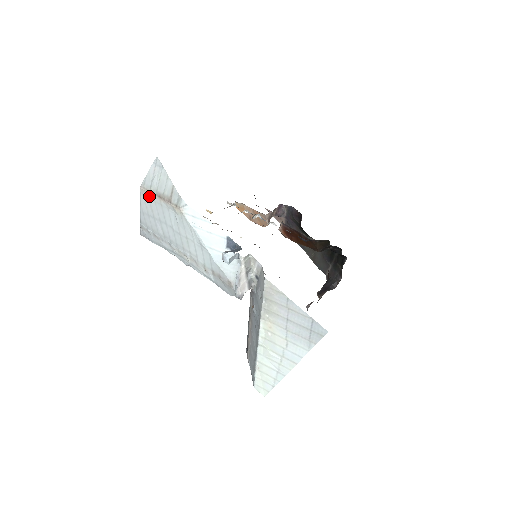
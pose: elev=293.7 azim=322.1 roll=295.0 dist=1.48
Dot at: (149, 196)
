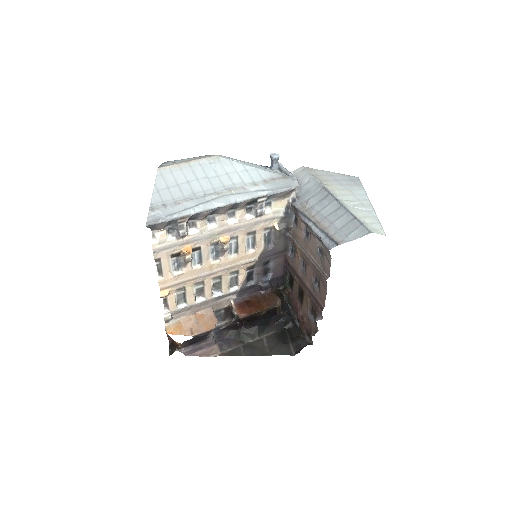
Dot at: (172, 168)
